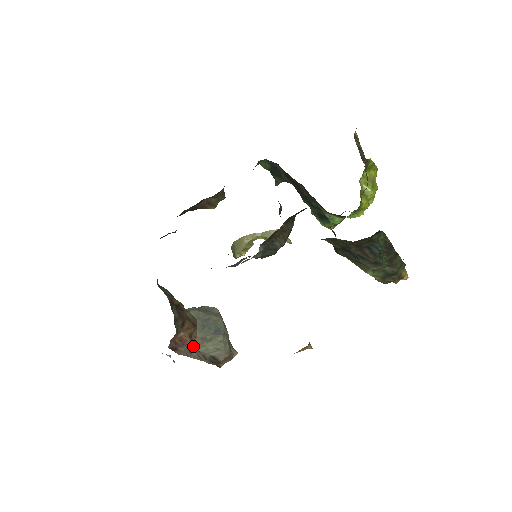
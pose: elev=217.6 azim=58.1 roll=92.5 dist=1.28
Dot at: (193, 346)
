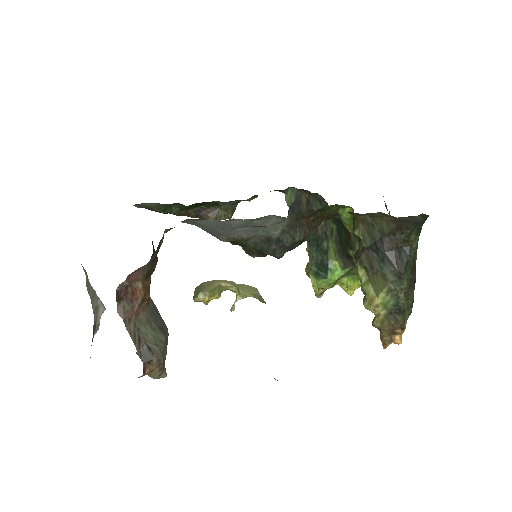
Dot at: (136, 316)
